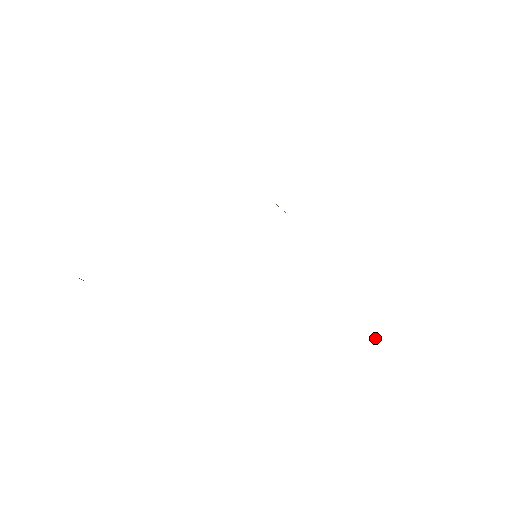
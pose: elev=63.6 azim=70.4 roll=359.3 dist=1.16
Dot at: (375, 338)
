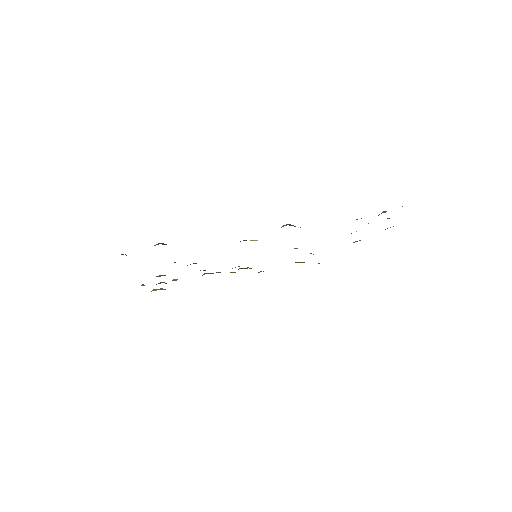
Dot at: occluded
